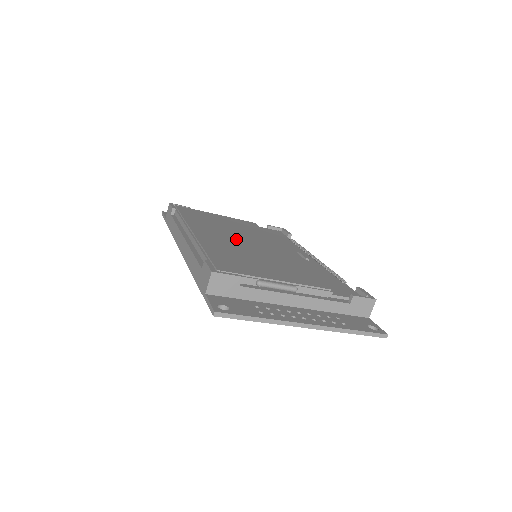
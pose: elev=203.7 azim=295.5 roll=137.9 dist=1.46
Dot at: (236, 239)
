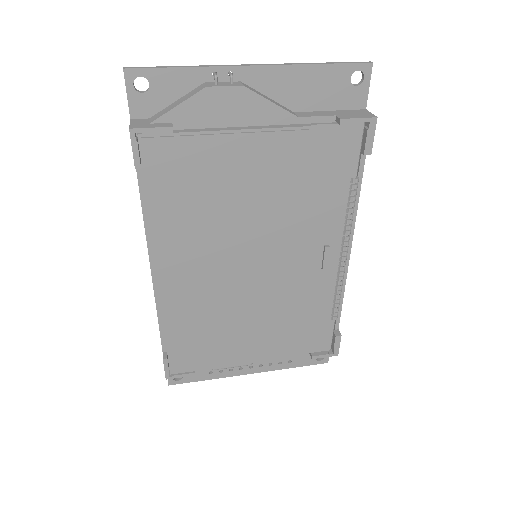
Dot at: (224, 269)
